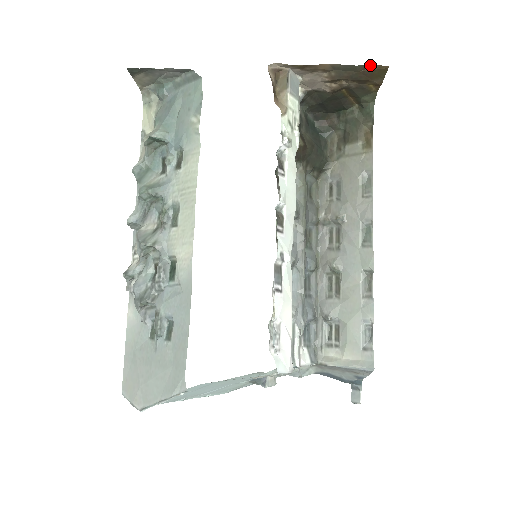
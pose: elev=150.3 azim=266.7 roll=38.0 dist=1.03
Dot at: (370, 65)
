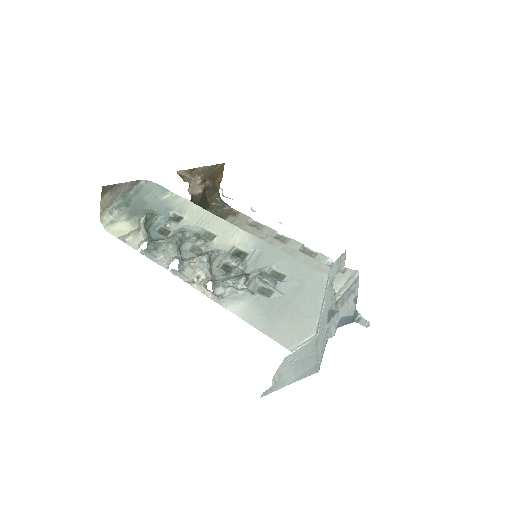
Dot at: (217, 165)
